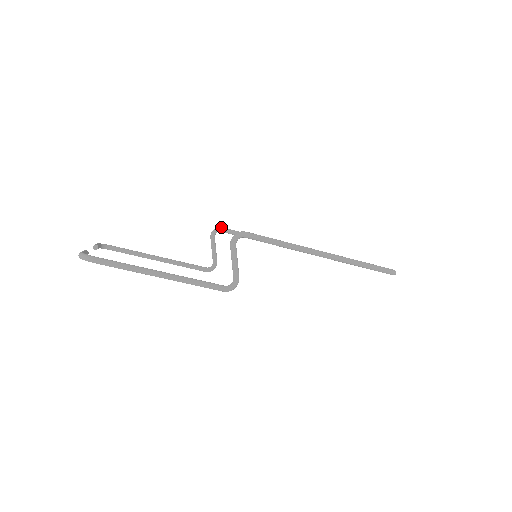
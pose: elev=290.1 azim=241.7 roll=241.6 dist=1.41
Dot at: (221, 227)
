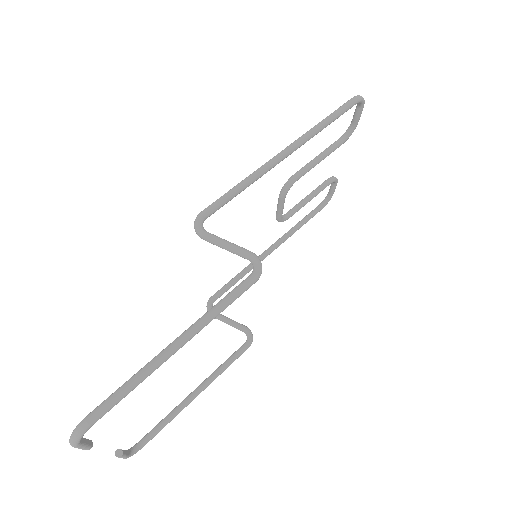
Dot at: (209, 298)
